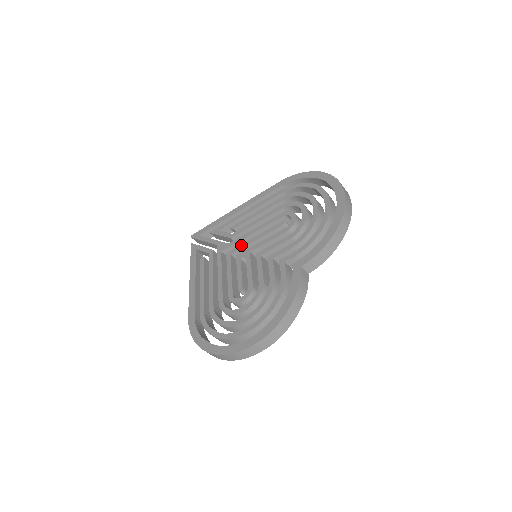
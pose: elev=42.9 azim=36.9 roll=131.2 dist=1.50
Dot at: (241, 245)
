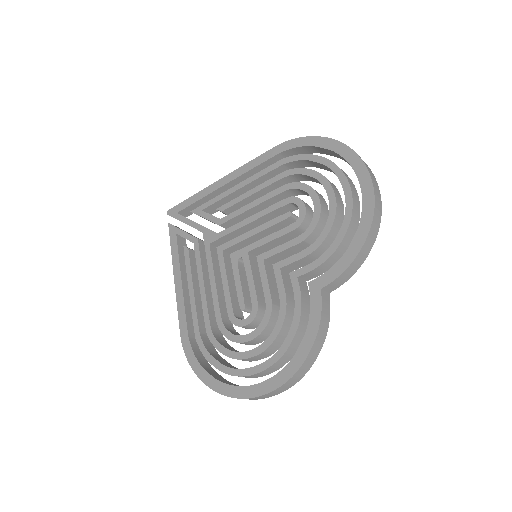
Dot at: (235, 239)
